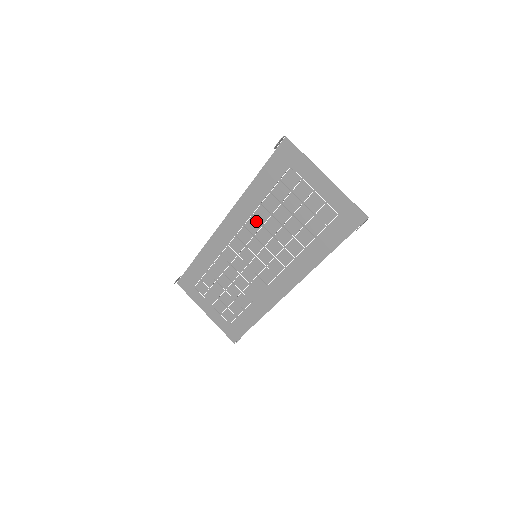
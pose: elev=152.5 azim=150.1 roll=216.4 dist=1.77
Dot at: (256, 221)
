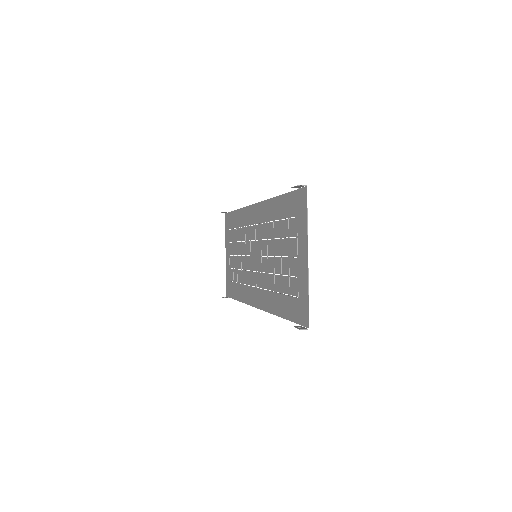
Dot at: (266, 230)
